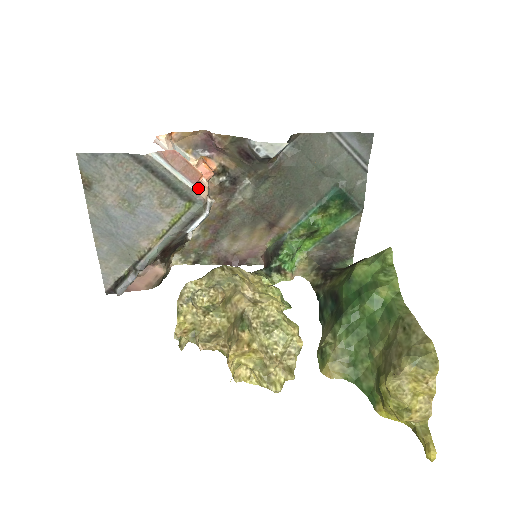
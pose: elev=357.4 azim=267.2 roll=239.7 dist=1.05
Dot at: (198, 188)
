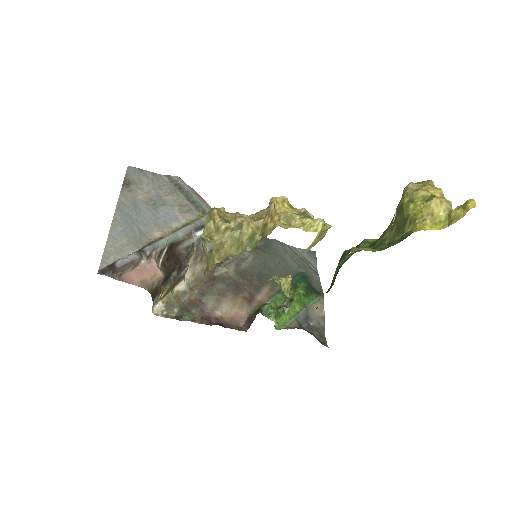
Dot at: occluded
